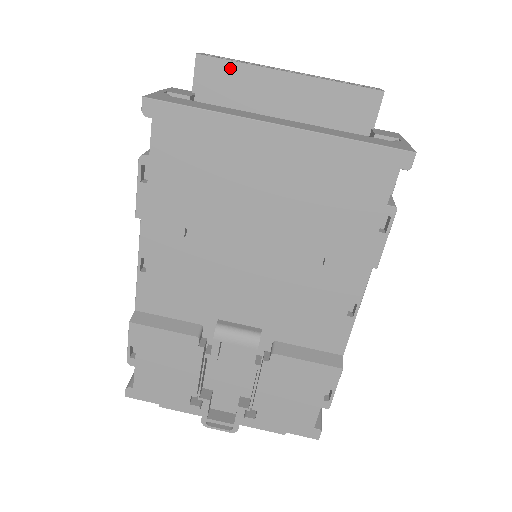
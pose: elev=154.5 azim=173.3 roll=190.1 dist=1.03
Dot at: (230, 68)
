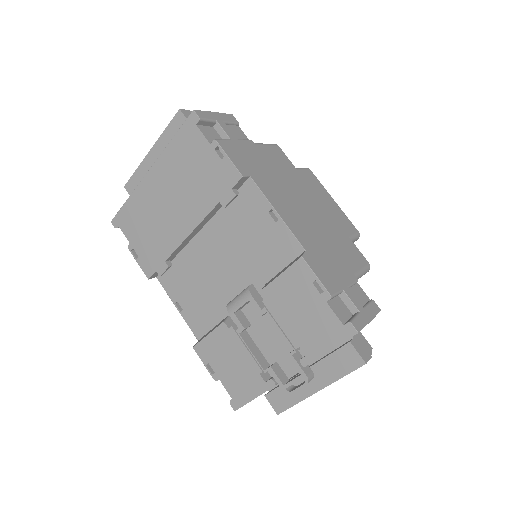
Dot at: (135, 177)
